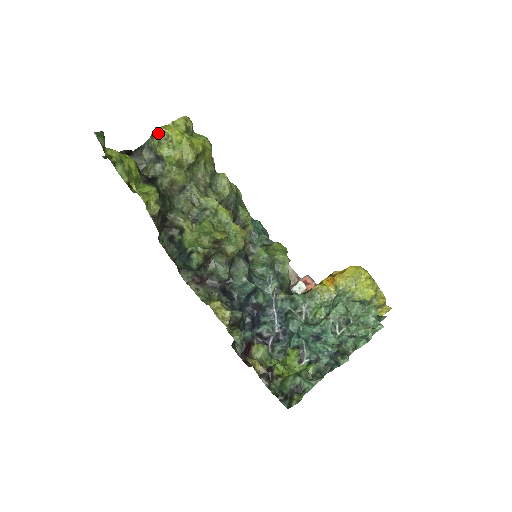
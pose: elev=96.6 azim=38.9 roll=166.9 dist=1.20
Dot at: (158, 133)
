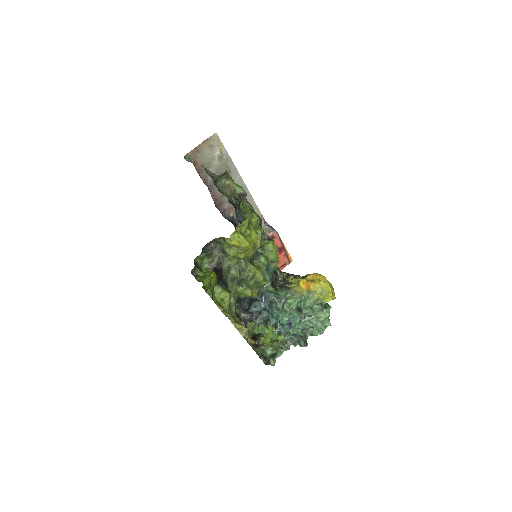
Dot at: (233, 245)
